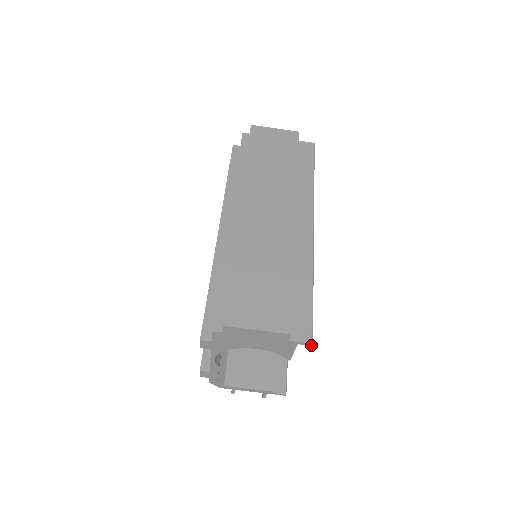
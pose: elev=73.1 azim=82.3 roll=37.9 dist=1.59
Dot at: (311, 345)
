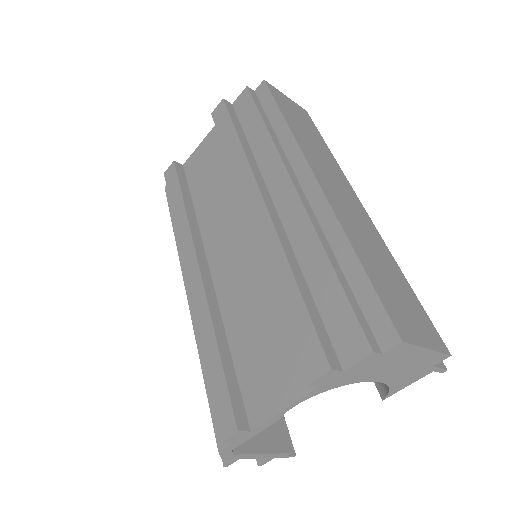
Dot at: (443, 372)
